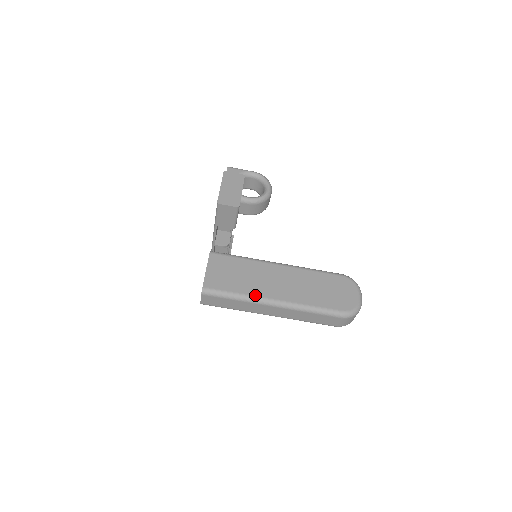
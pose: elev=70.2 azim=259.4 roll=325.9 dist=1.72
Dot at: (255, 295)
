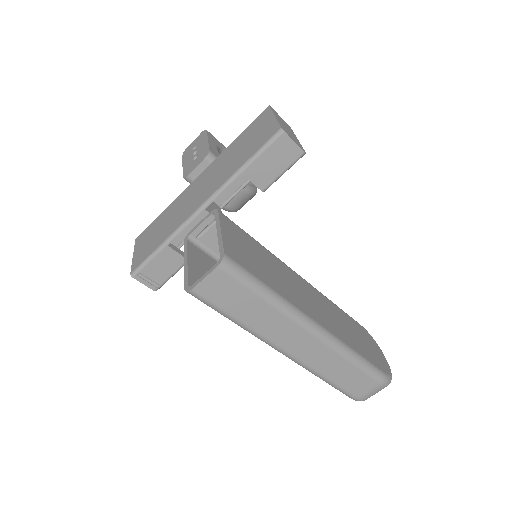
Dot at: (294, 304)
